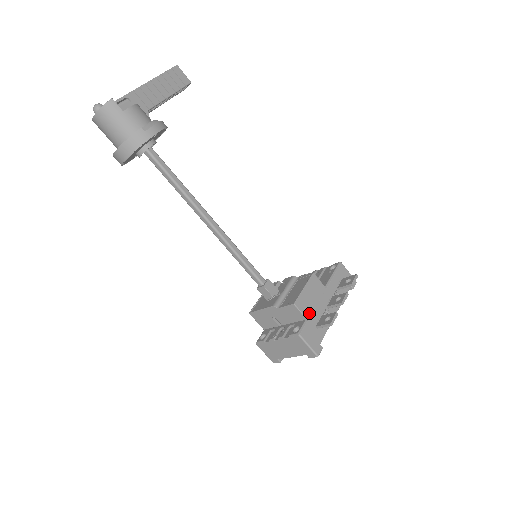
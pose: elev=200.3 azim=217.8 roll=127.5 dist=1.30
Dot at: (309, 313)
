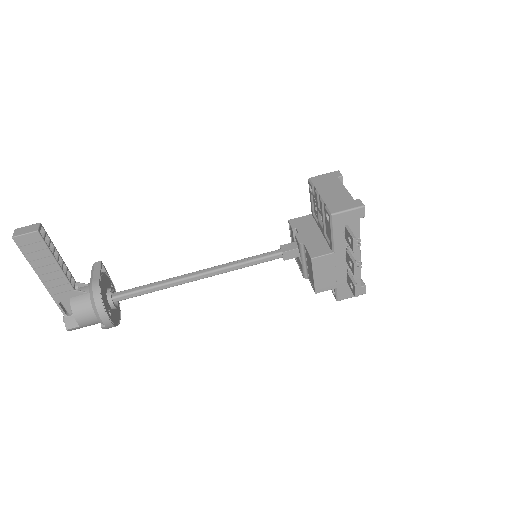
Dot at: (334, 284)
